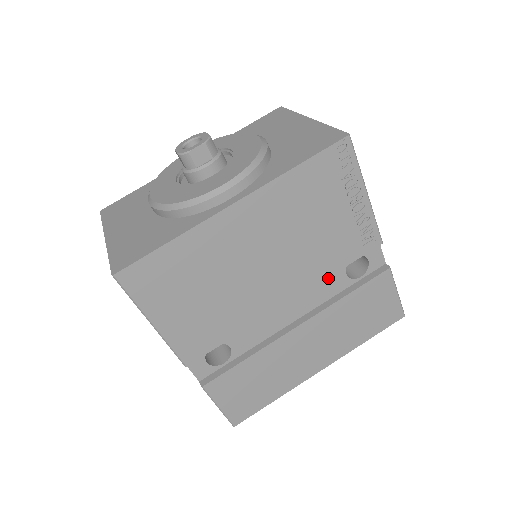
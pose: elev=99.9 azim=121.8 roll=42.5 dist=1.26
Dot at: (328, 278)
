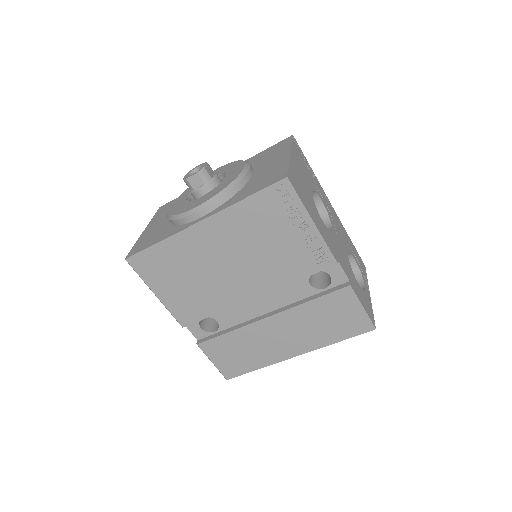
Dot at: (293, 285)
